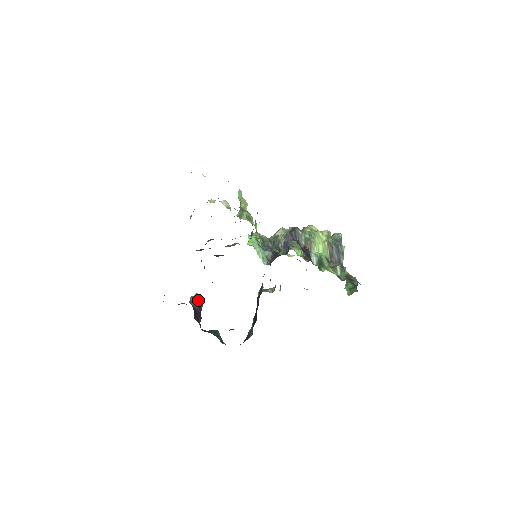
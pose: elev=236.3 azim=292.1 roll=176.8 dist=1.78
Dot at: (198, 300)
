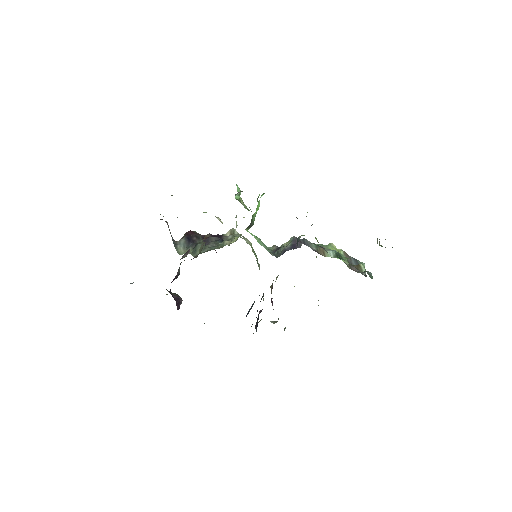
Dot at: (177, 294)
